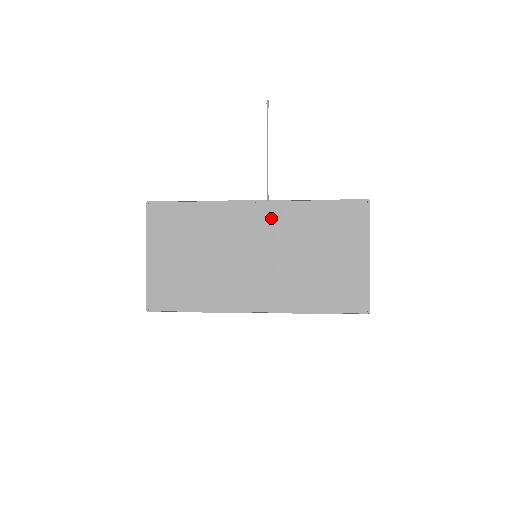
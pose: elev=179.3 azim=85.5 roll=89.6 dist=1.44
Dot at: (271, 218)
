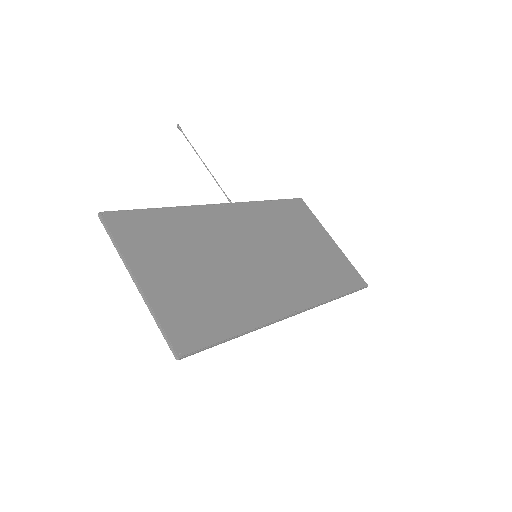
Dot at: (245, 218)
